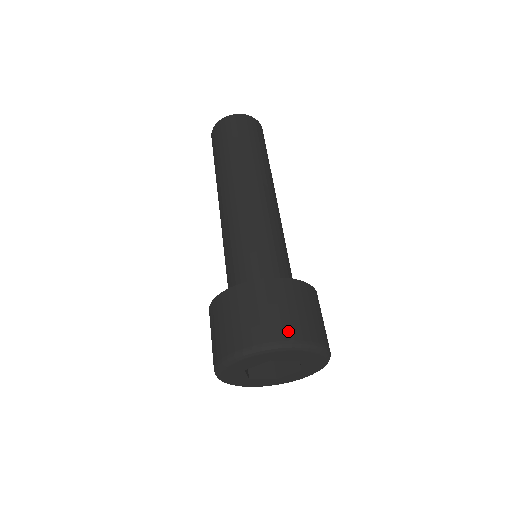
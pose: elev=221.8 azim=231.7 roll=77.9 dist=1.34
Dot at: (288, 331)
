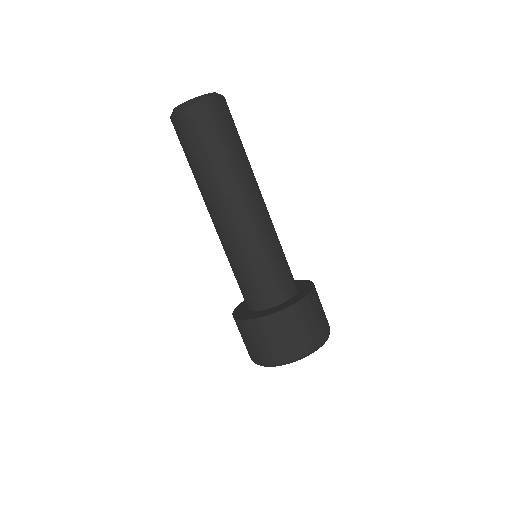
Dot at: (270, 358)
